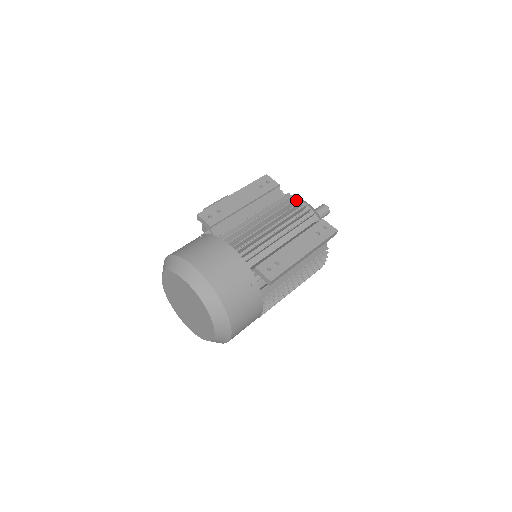
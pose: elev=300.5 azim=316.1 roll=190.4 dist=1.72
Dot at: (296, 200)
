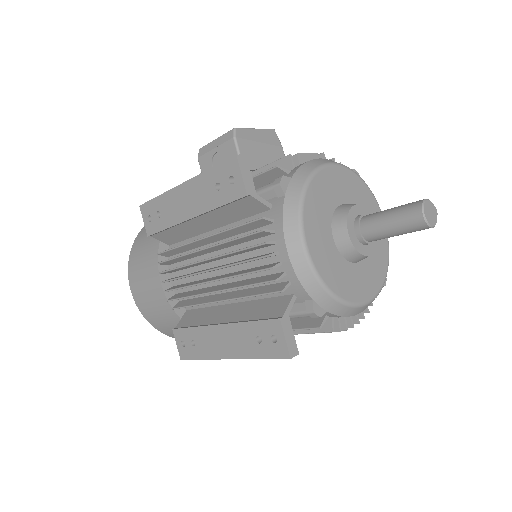
Dot at: (265, 244)
